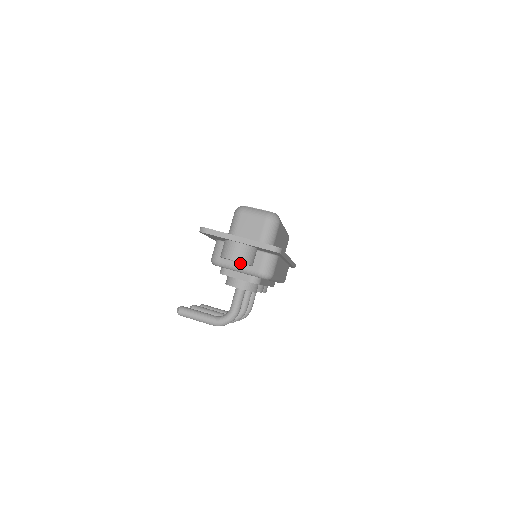
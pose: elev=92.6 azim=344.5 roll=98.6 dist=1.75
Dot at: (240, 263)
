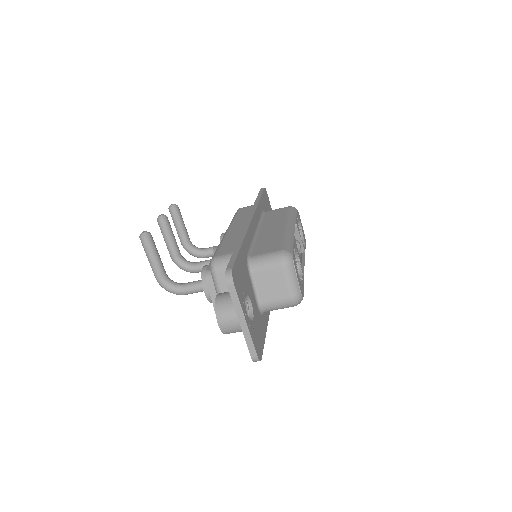
Dot at: occluded
